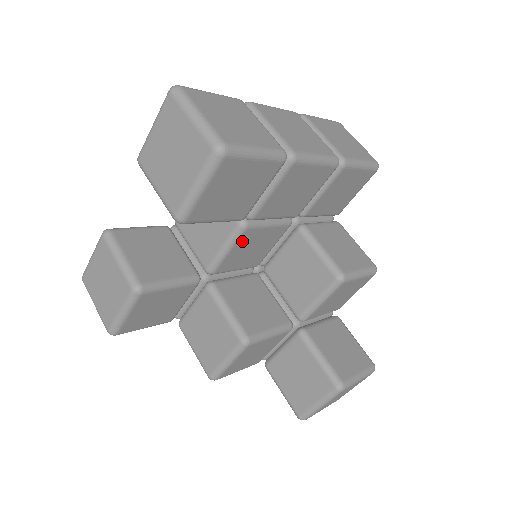
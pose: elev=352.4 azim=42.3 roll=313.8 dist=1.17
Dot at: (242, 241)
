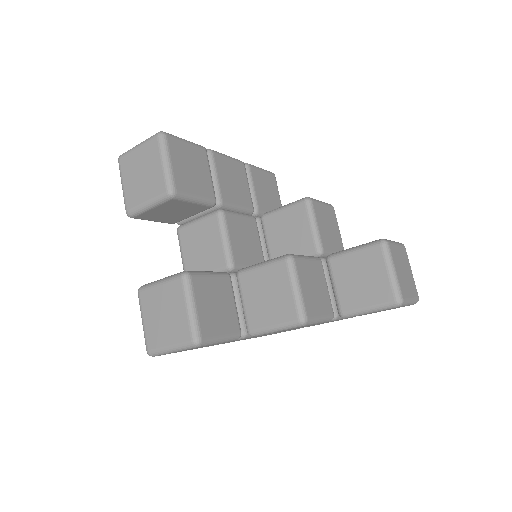
Dot at: (231, 227)
